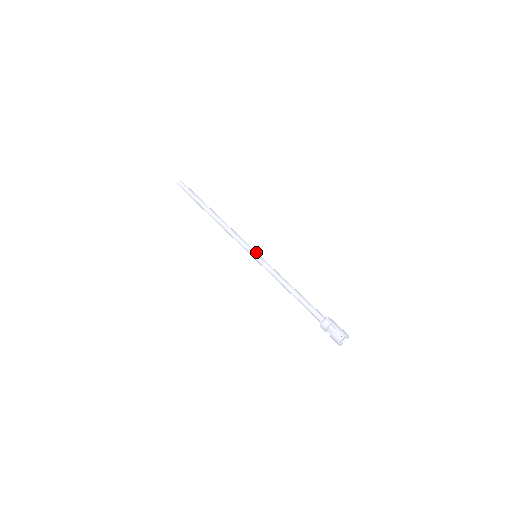
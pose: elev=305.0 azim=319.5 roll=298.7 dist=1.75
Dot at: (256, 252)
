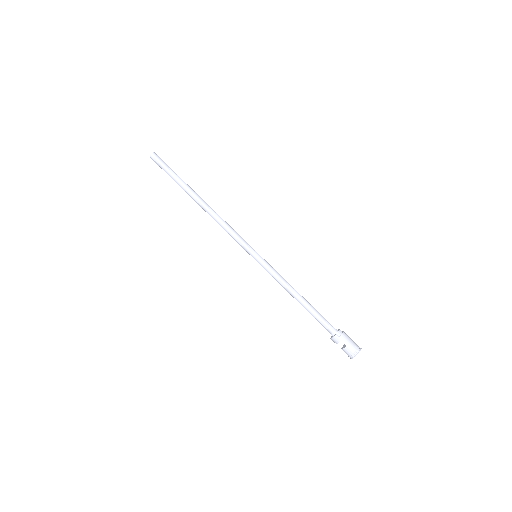
Dot at: (254, 253)
